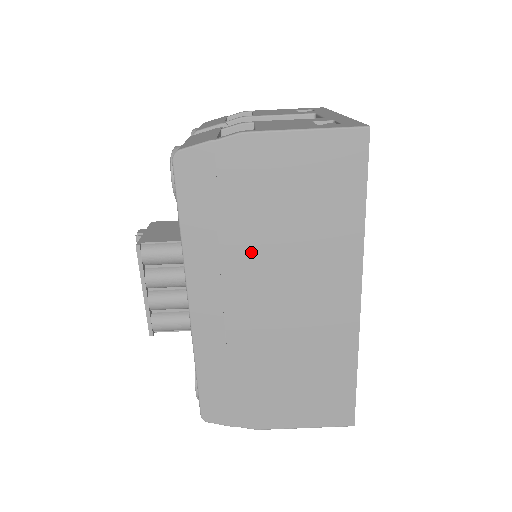
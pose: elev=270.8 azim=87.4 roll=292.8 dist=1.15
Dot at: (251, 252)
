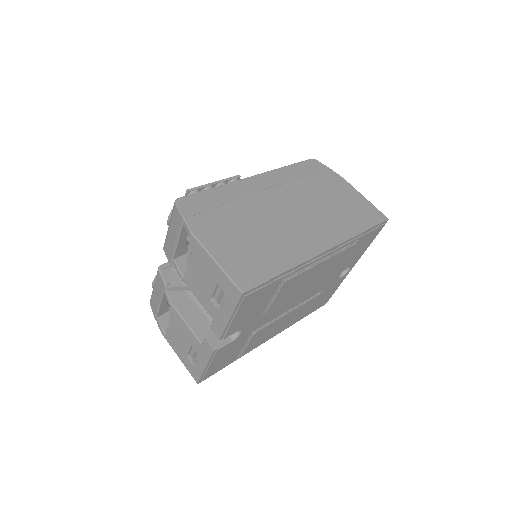
Dot at: (303, 194)
